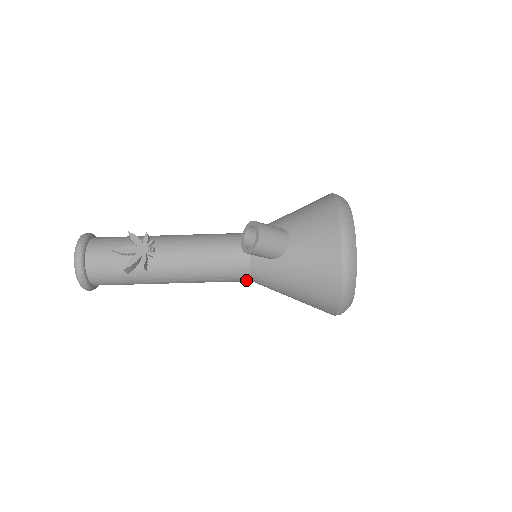
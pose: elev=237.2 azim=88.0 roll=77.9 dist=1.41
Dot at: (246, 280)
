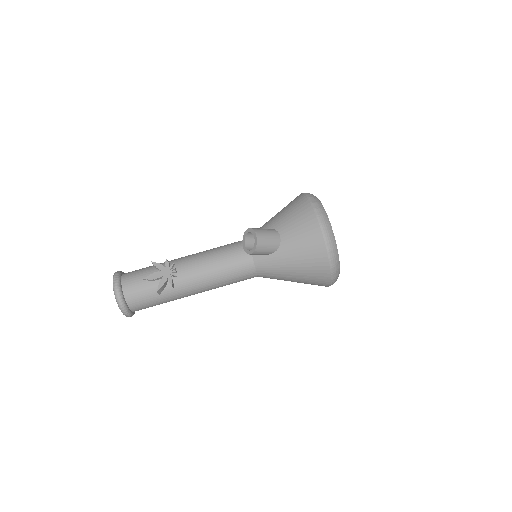
Dot at: (253, 277)
